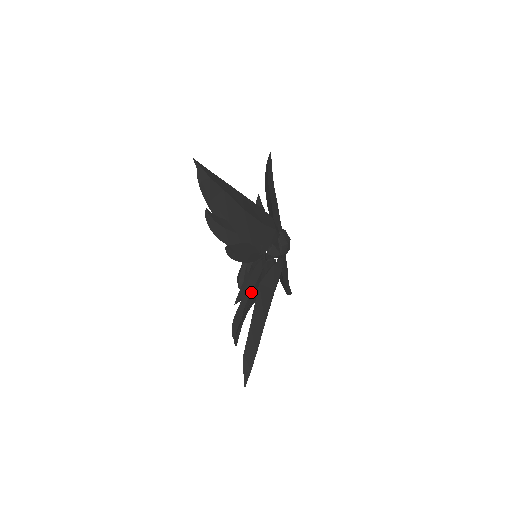
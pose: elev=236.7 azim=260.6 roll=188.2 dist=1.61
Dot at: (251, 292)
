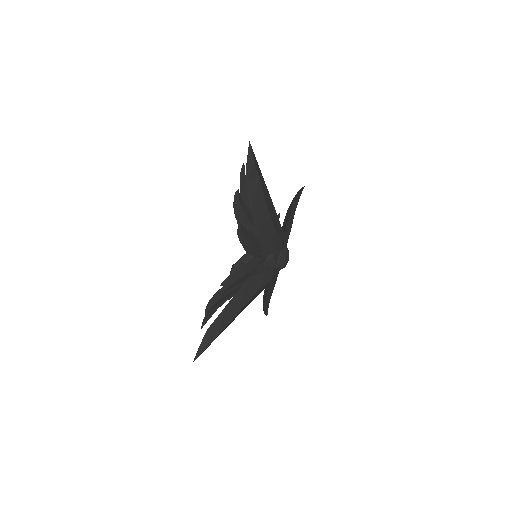
Dot at: (239, 278)
